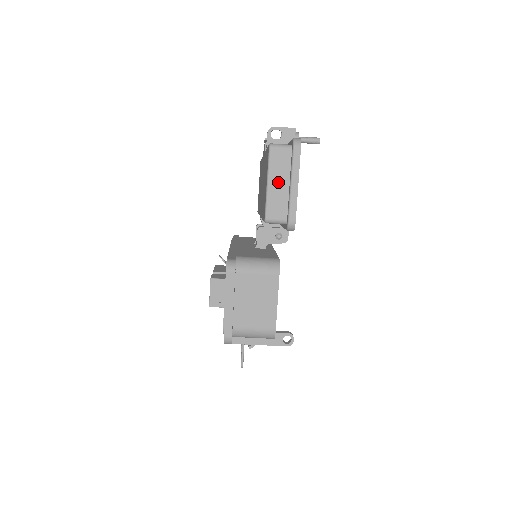
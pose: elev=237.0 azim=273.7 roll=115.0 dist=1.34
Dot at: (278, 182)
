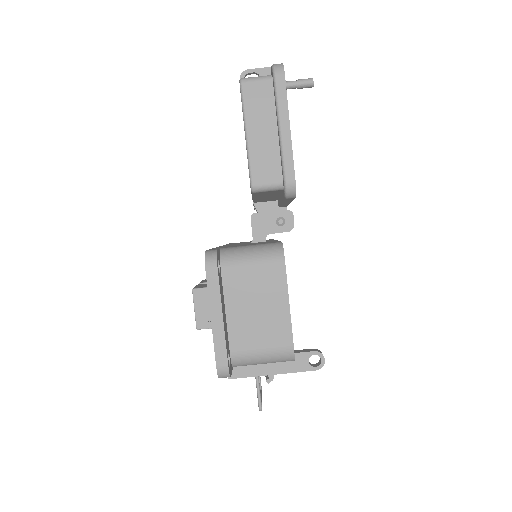
Dot at: (261, 130)
